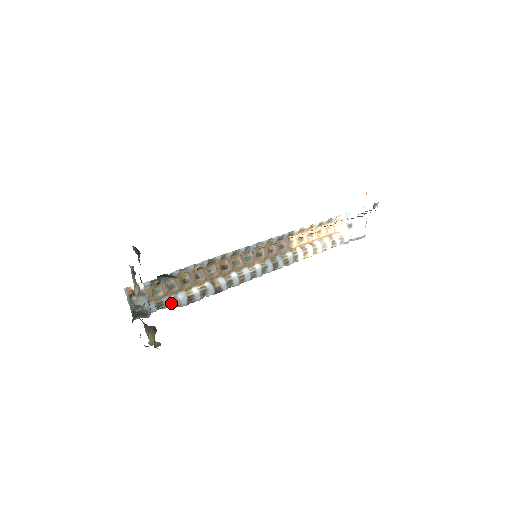
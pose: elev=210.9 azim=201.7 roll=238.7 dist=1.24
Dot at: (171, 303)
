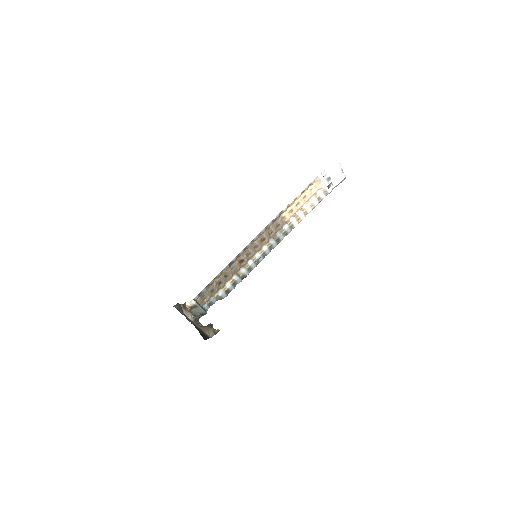
Dot at: (217, 299)
